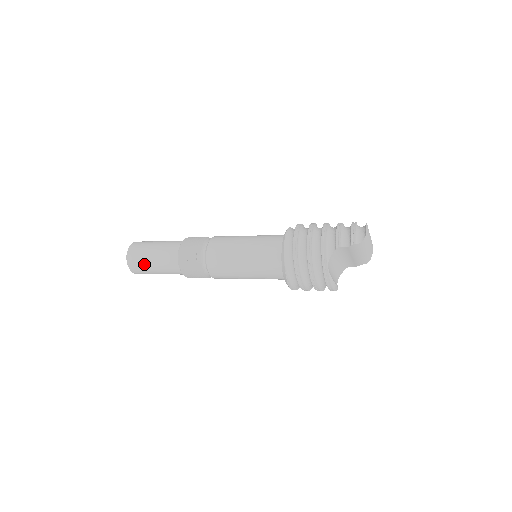
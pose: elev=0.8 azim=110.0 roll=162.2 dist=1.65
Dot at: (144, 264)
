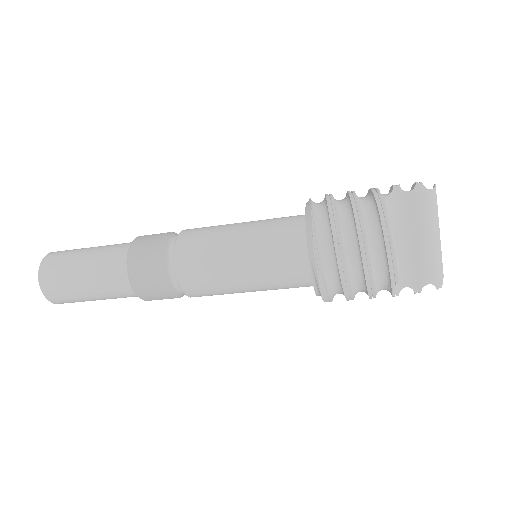
Dot at: (70, 257)
